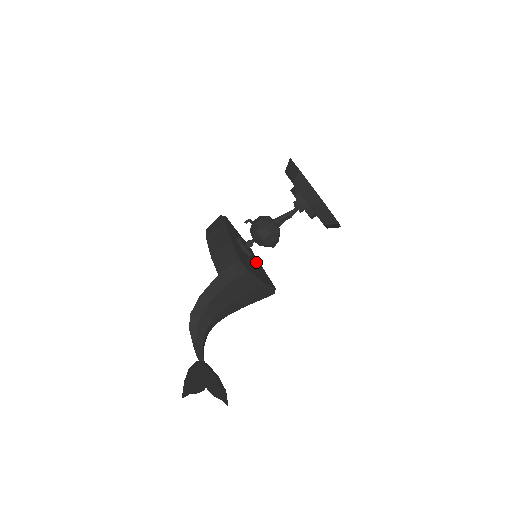
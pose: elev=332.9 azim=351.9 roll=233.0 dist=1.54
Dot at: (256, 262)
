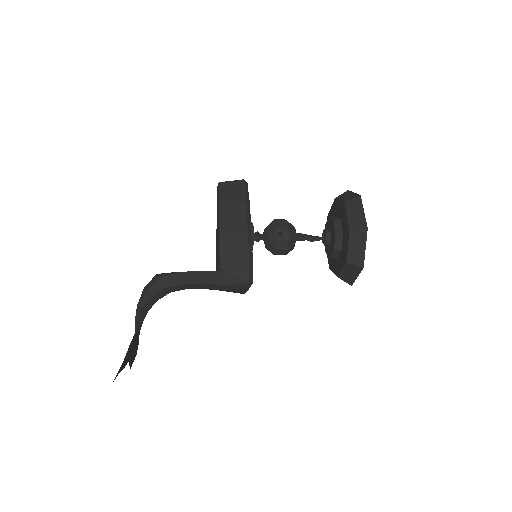
Dot at: occluded
